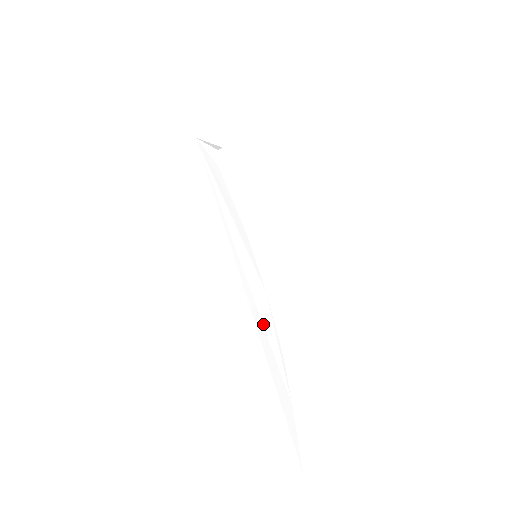
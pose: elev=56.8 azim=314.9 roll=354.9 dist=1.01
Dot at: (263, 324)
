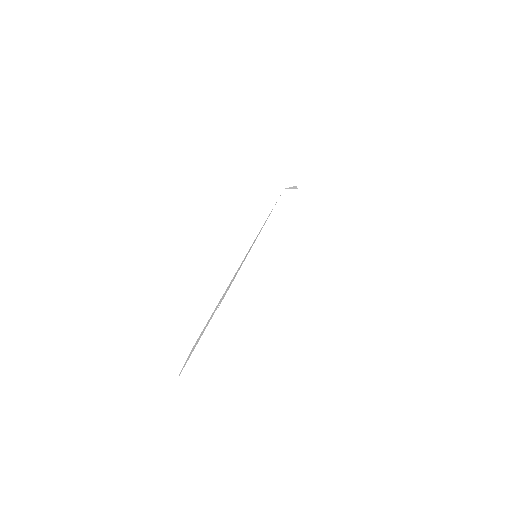
Dot at: occluded
